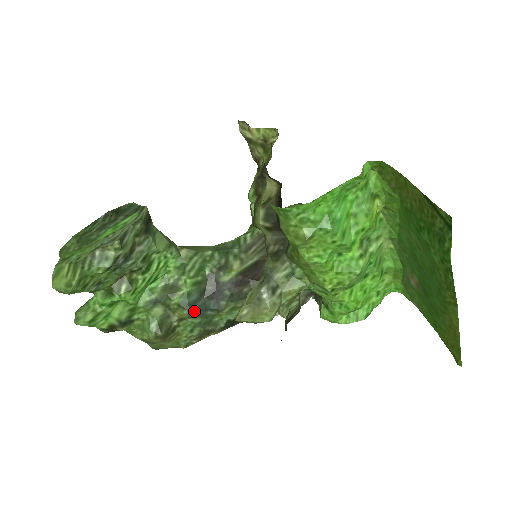
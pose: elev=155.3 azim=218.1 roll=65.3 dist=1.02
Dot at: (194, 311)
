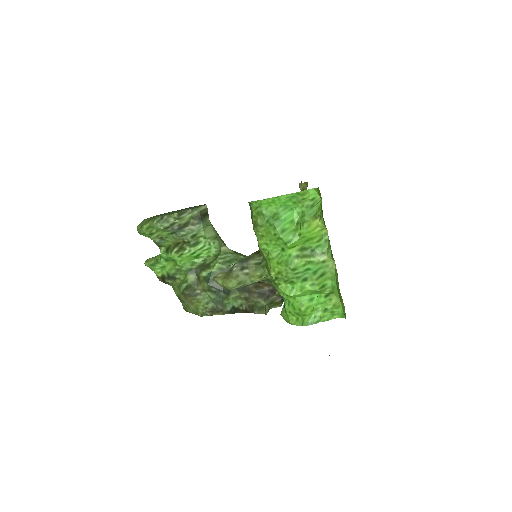
Dot at: (212, 287)
